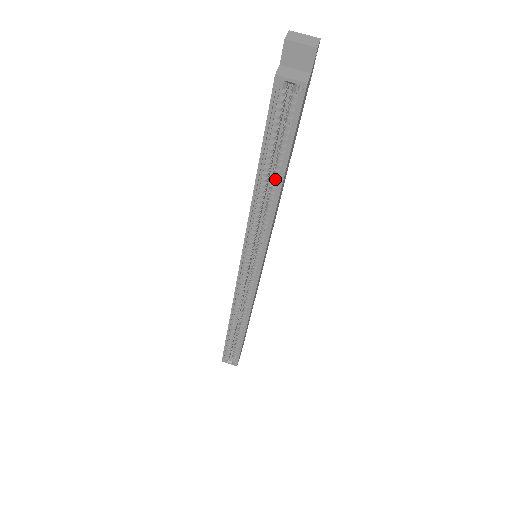
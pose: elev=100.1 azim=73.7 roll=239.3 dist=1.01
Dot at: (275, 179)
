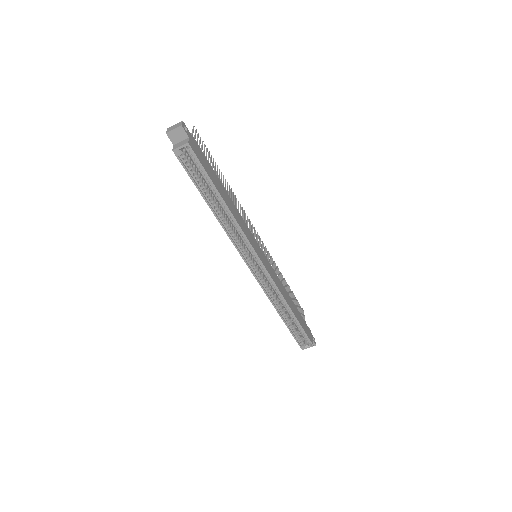
Dot at: (218, 200)
